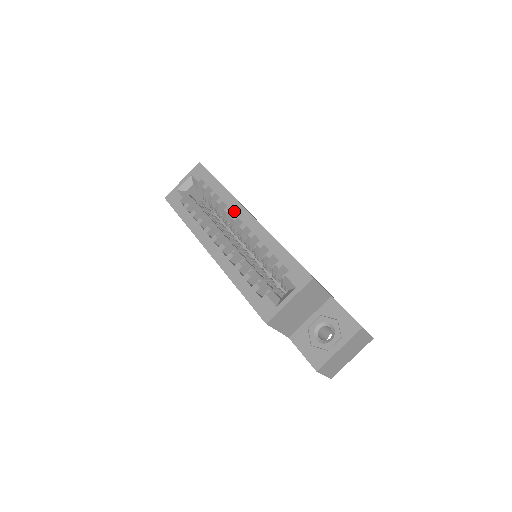
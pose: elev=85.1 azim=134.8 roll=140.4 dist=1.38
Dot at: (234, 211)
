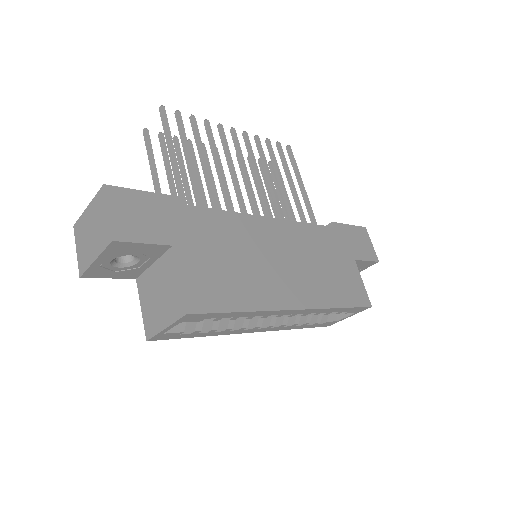
Dot at: (277, 315)
